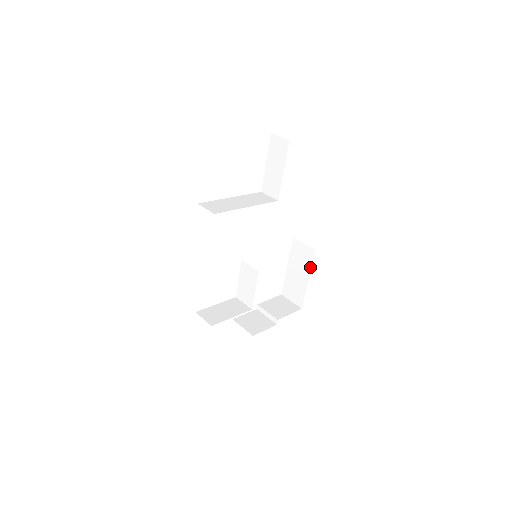
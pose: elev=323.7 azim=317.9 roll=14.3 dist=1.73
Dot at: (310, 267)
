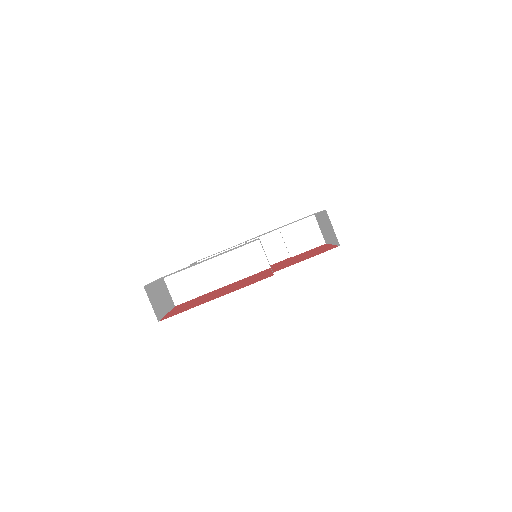
Dot at: (334, 243)
